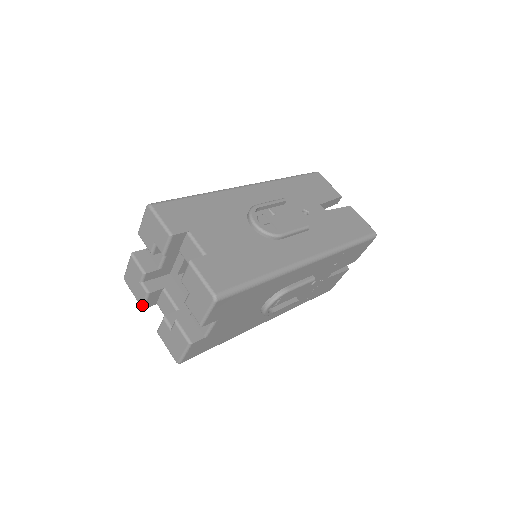
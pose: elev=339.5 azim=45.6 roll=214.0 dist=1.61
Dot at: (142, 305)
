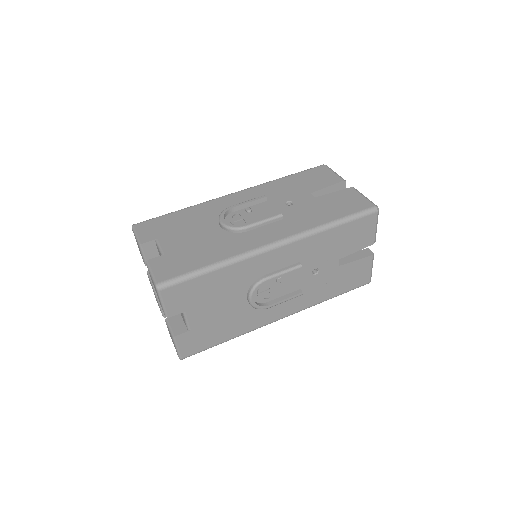
Dot at: (162, 314)
